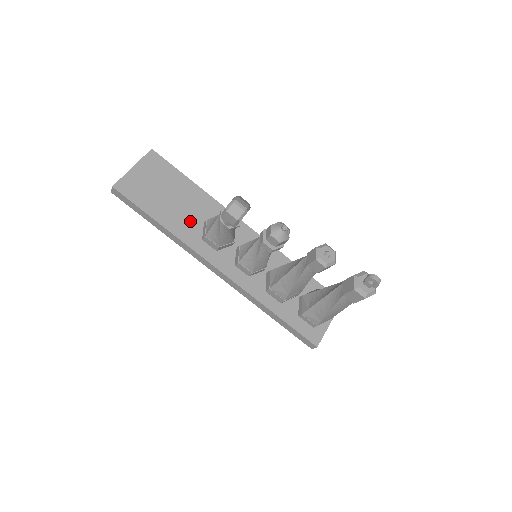
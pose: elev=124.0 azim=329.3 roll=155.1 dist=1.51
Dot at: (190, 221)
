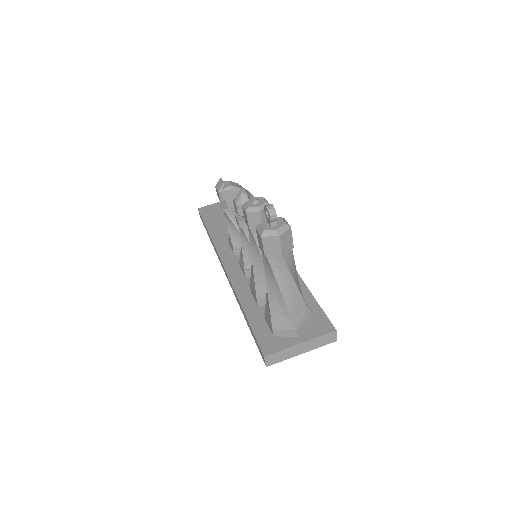
Dot at: occluded
